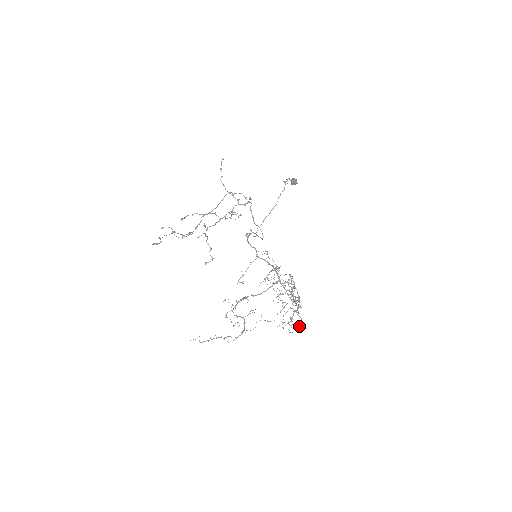
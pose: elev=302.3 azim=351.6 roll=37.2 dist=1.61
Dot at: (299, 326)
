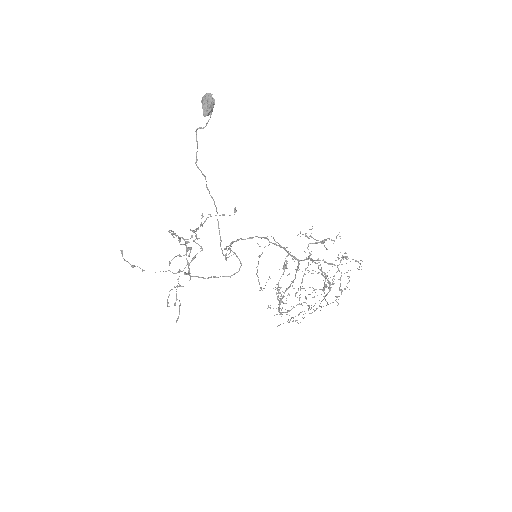
Dot at: occluded
